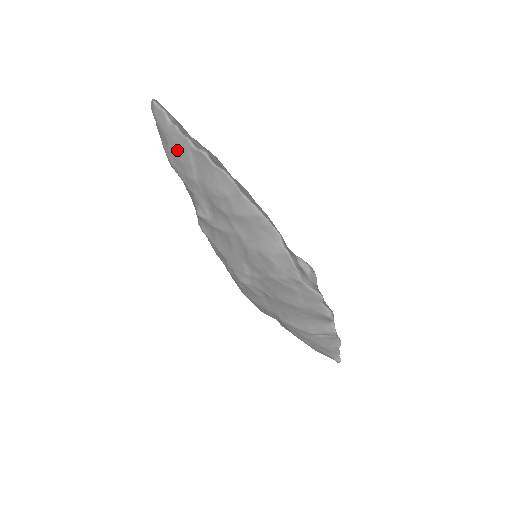
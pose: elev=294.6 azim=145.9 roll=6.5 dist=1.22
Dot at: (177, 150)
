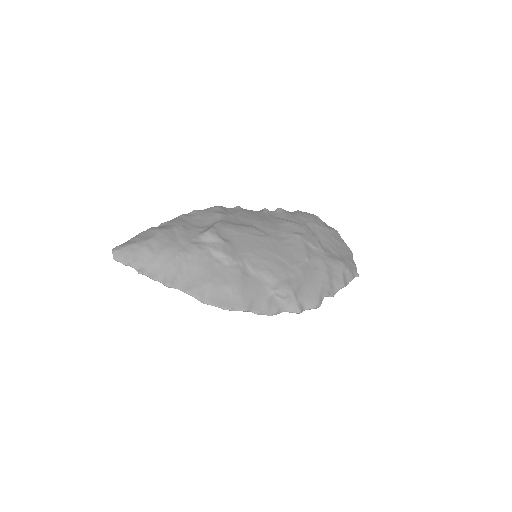
Dot at: occluded
